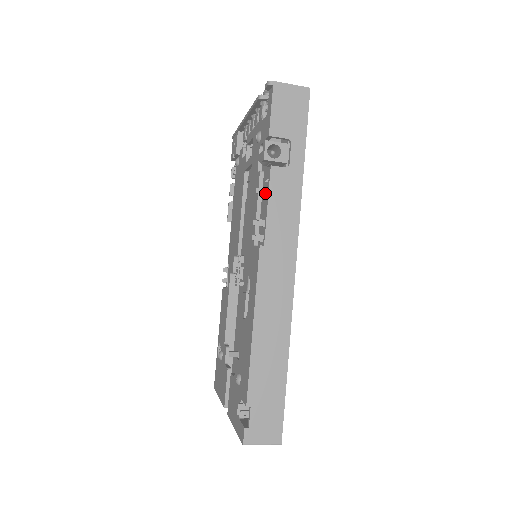
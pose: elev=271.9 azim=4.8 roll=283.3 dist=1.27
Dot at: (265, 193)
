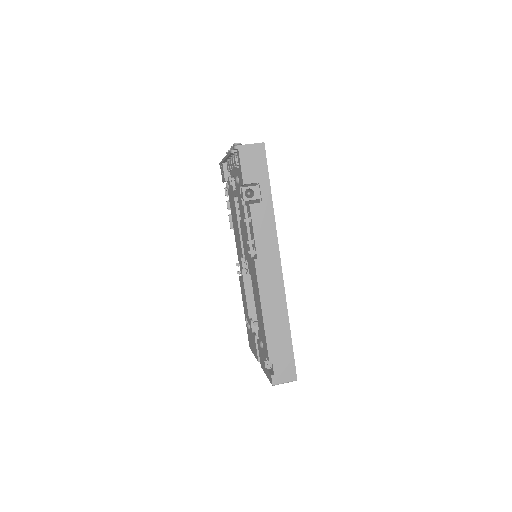
Dot at: (250, 221)
